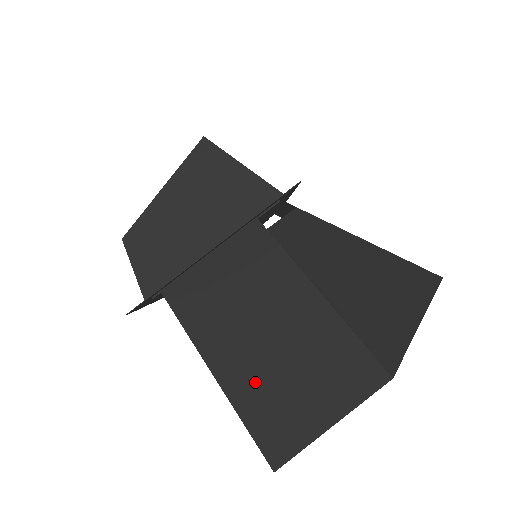
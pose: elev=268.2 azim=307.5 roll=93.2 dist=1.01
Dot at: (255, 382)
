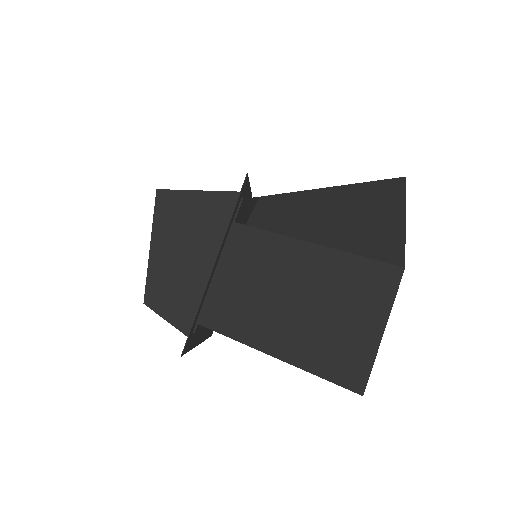
Dot at: (307, 340)
